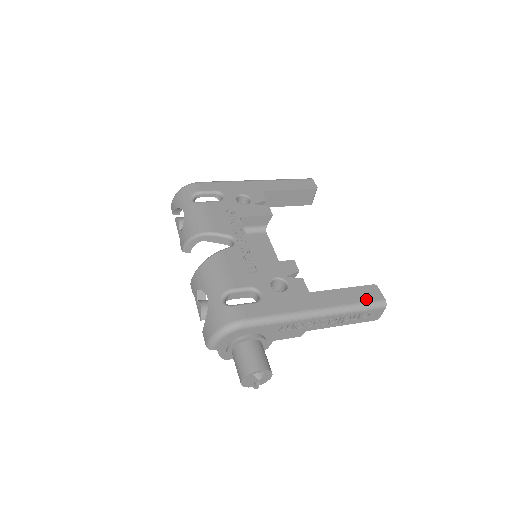
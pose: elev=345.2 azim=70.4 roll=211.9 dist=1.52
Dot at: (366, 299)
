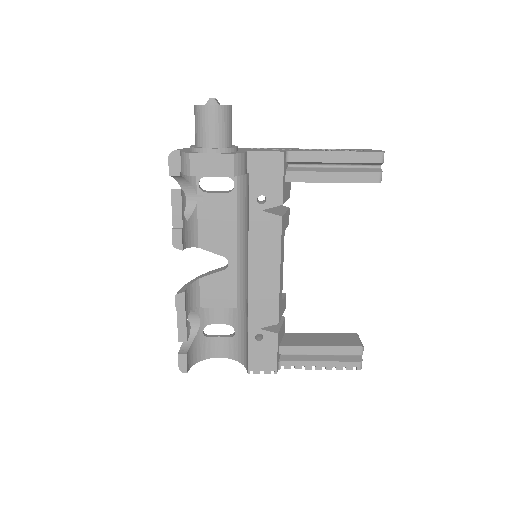
Dot at: occluded
